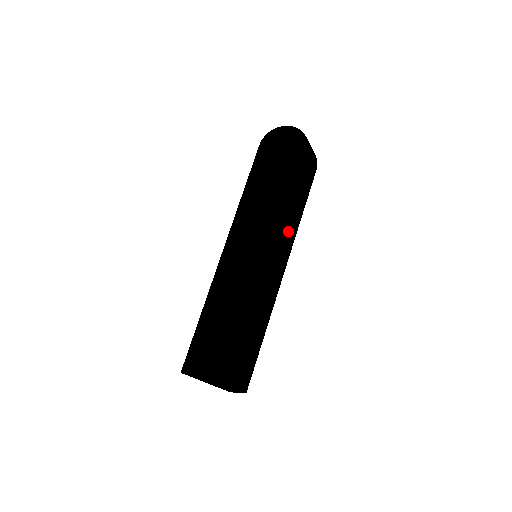
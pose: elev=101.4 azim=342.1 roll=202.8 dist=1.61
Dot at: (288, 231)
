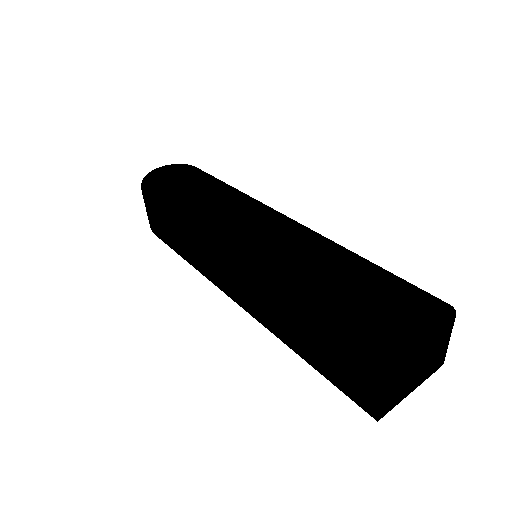
Dot at: occluded
